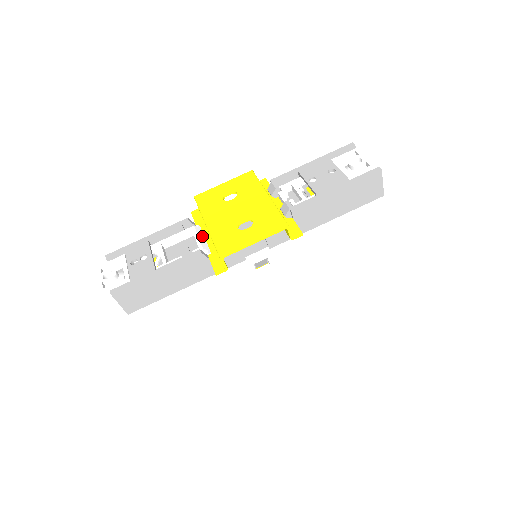
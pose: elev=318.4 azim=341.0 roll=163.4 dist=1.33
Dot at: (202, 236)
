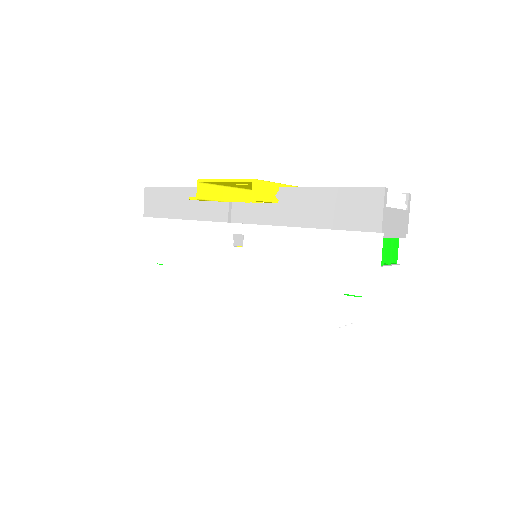
Dot at: occluded
